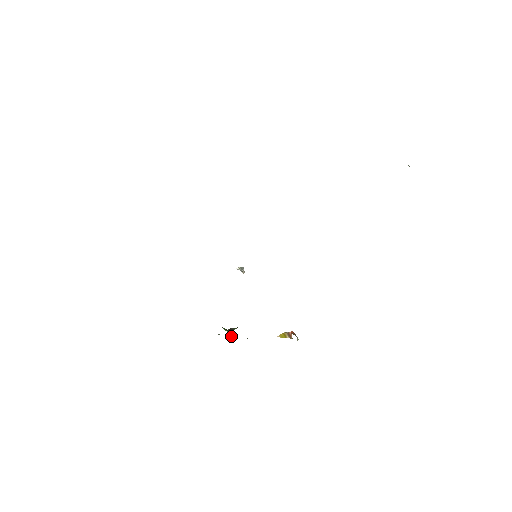
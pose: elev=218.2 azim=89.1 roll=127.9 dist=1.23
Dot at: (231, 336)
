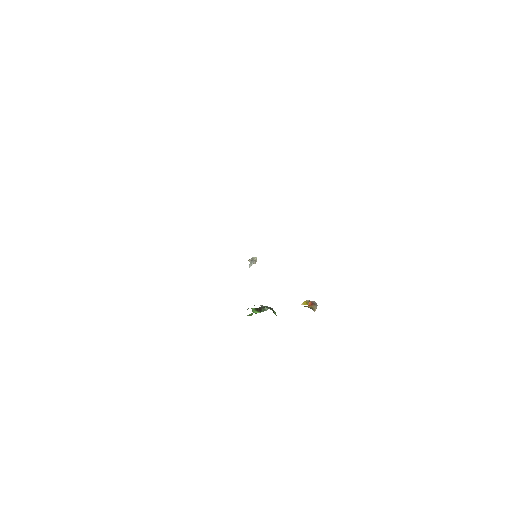
Dot at: occluded
